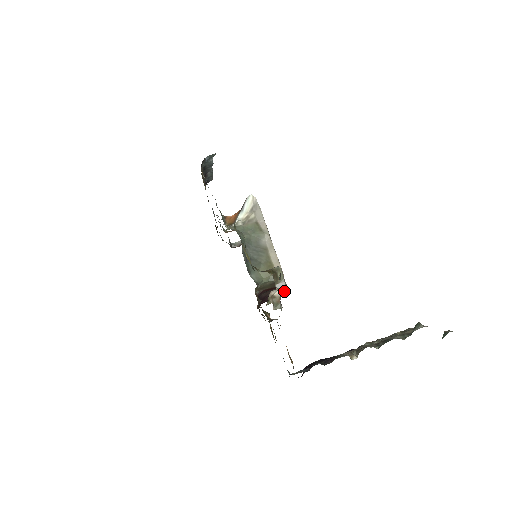
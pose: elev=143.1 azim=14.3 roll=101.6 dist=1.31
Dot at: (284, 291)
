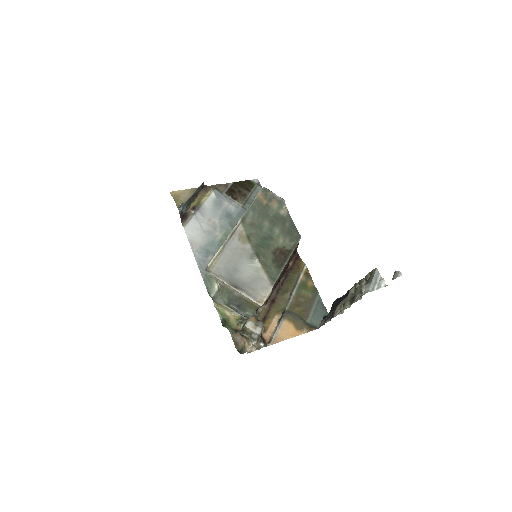
Dot at: (258, 336)
